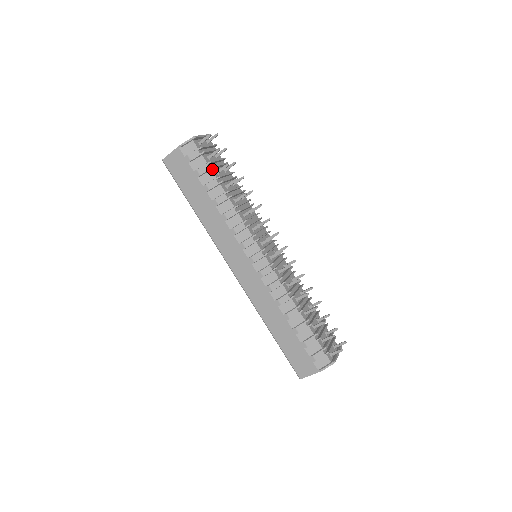
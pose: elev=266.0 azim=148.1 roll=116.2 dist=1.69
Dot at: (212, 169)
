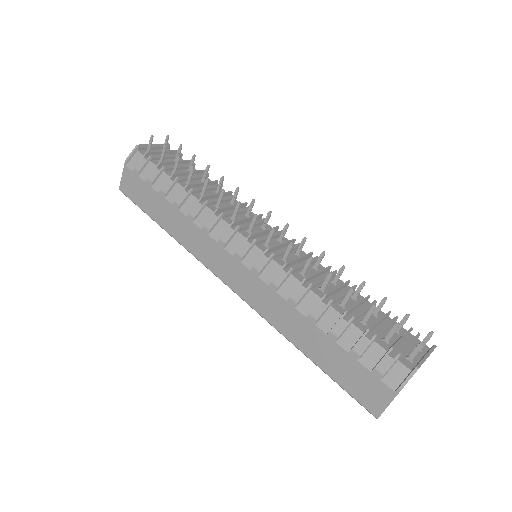
Dot at: (165, 171)
